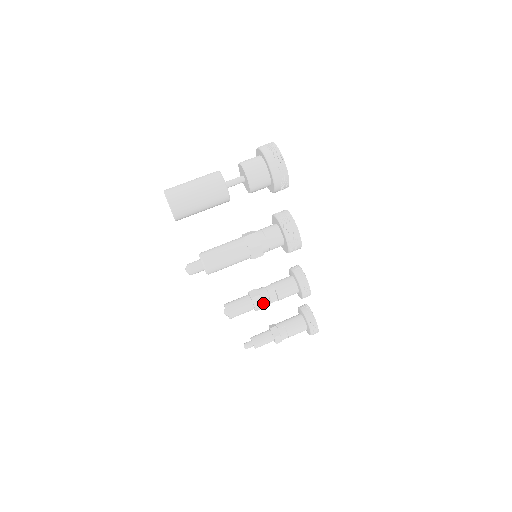
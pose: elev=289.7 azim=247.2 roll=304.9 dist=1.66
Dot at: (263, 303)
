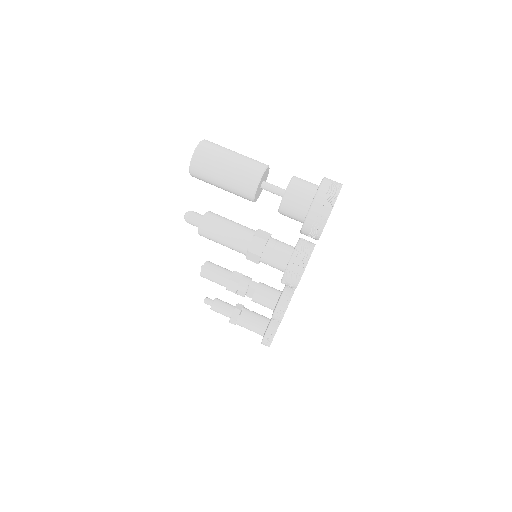
Dot at: (236, 291)
